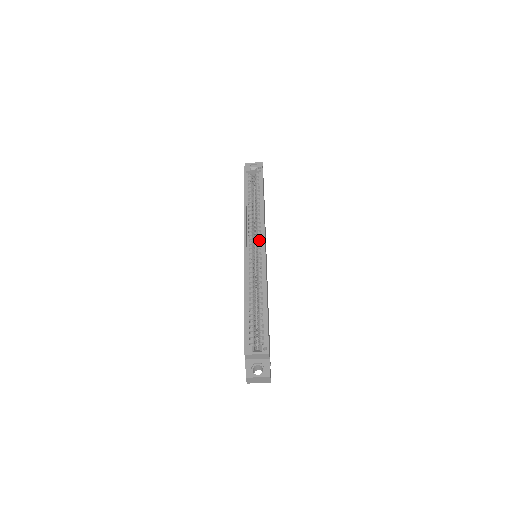
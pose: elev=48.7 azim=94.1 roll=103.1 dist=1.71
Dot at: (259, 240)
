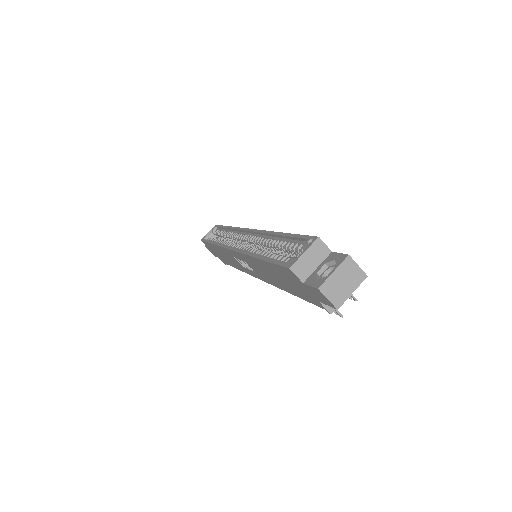
Dot at: (243, 237)
